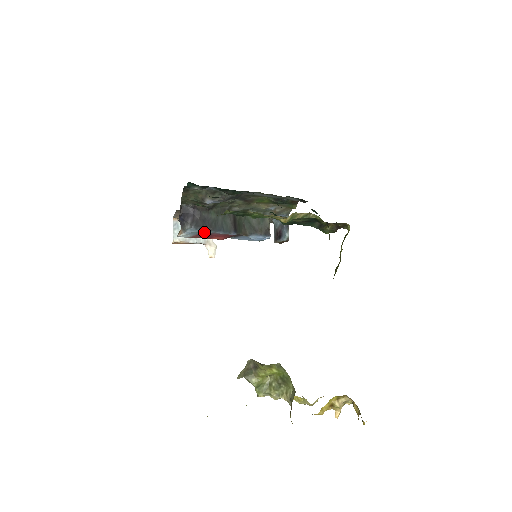
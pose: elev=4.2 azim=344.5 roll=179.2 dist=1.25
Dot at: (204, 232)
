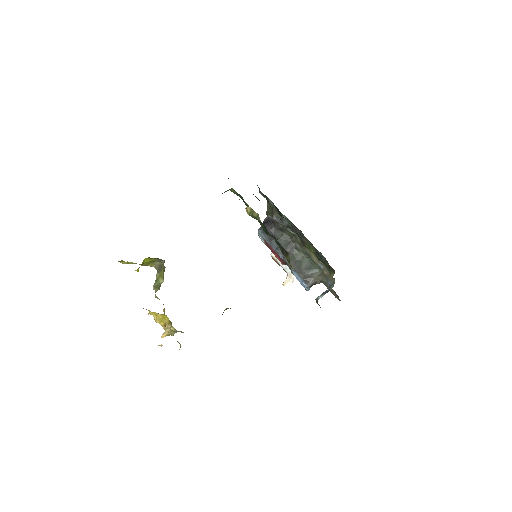
Dot at: (265, 239)
